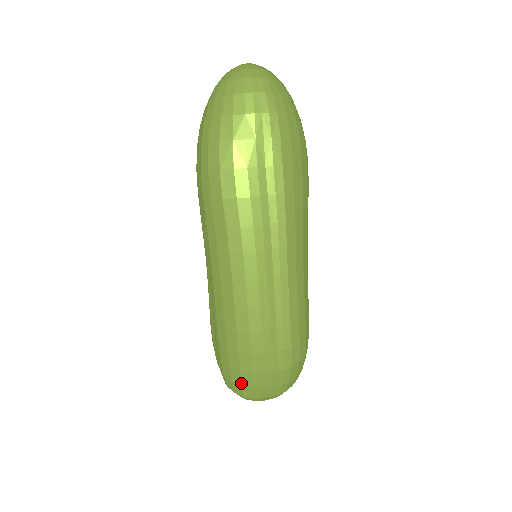
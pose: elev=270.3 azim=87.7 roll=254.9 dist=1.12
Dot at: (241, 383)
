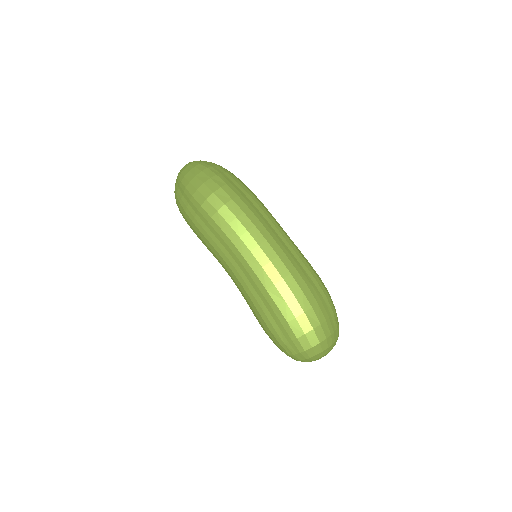
Dot at: (311, 325)
